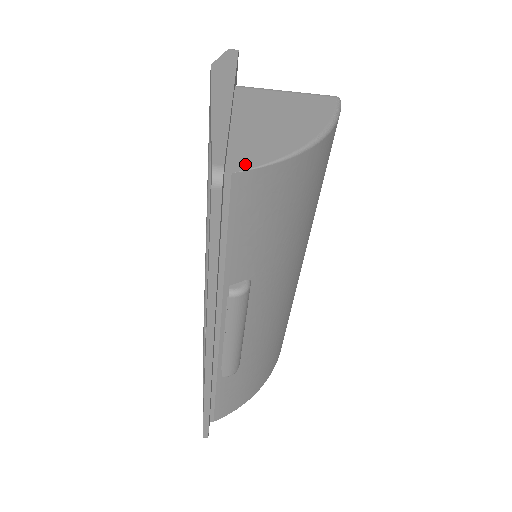
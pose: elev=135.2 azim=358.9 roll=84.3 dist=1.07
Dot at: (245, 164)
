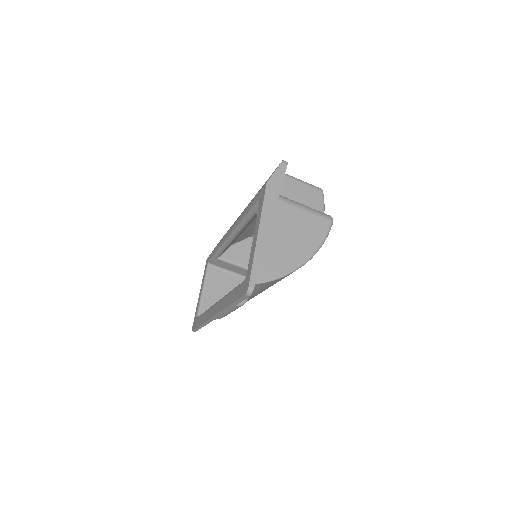
Dot at: (265, 278)
